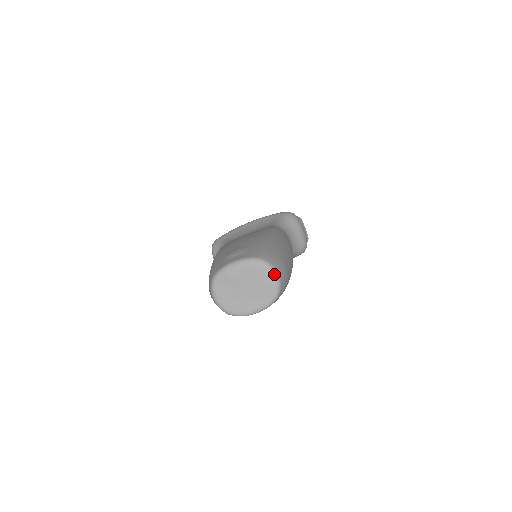
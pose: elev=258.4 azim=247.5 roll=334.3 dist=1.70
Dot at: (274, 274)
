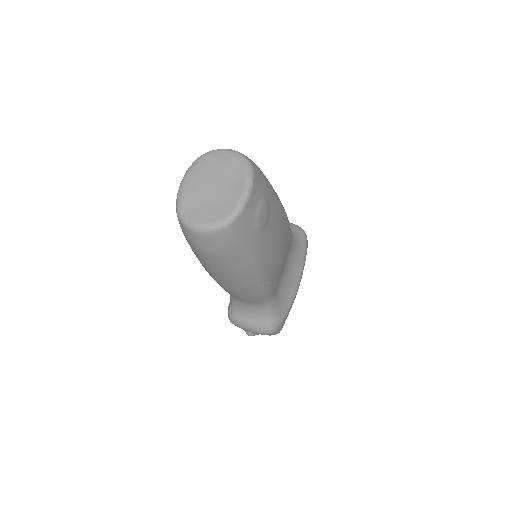
Dot at: (223, 150)
